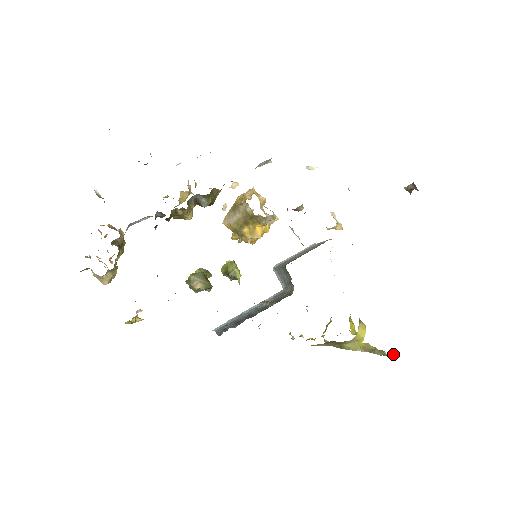
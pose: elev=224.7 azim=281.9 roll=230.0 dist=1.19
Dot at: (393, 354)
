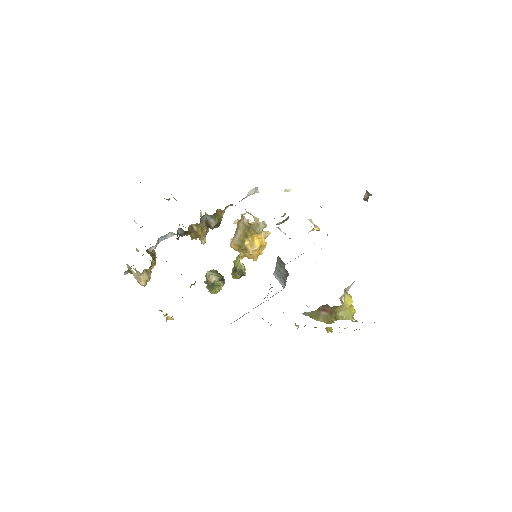
Dot at: occluded
